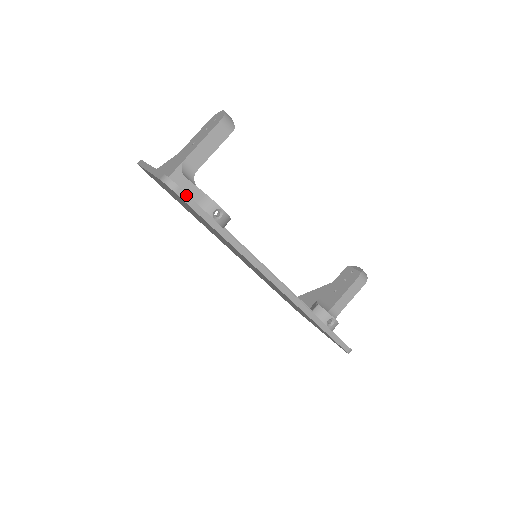
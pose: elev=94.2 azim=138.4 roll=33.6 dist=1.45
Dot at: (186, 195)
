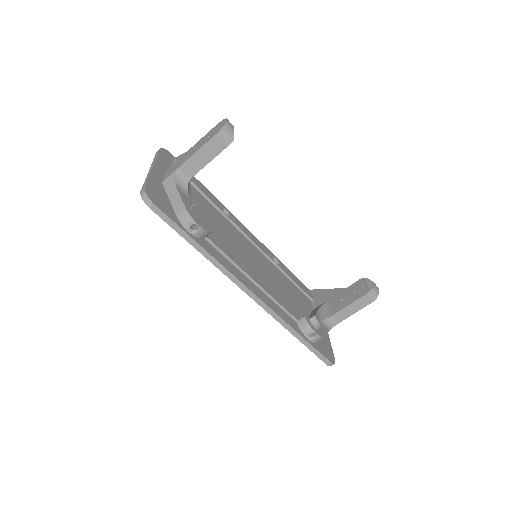
Dot at: (160, 211)
